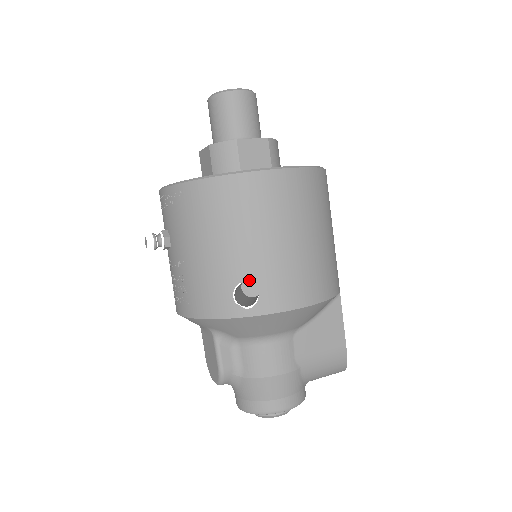
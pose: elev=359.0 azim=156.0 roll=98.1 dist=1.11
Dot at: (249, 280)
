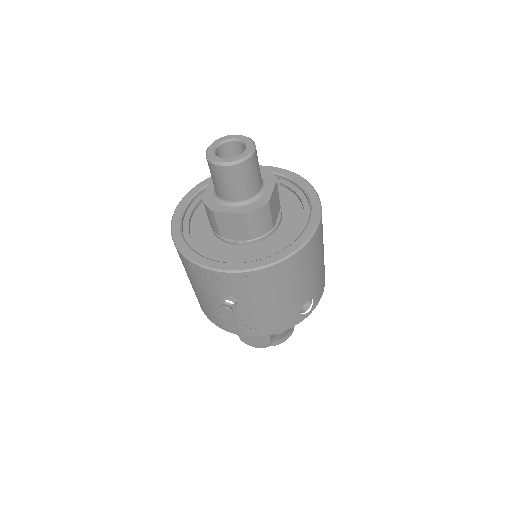
Dot at: (309, 298)
